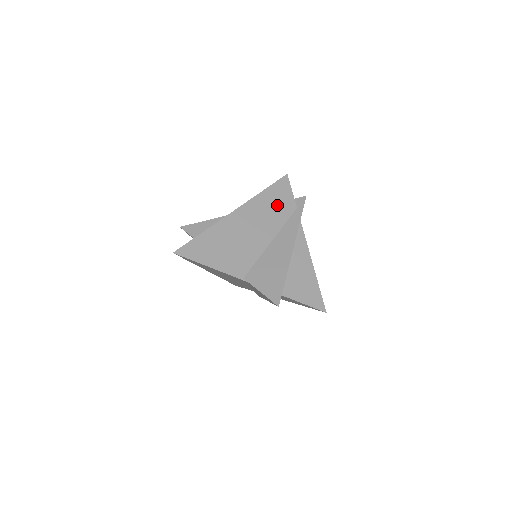
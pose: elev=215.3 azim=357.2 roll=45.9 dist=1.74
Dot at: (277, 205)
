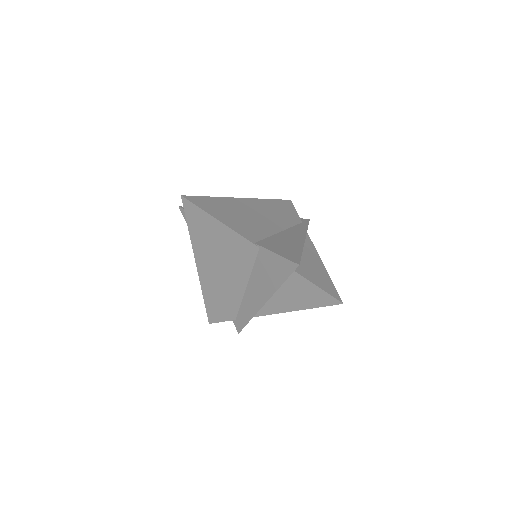
Dot at: (284, 213)
